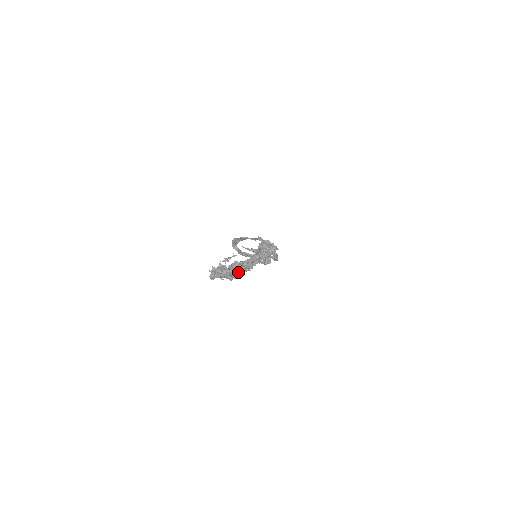
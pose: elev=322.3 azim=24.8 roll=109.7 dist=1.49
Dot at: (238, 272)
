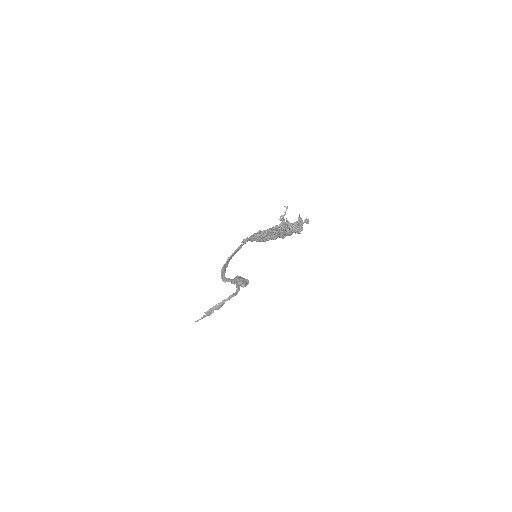
Dot at: (301, 219)
